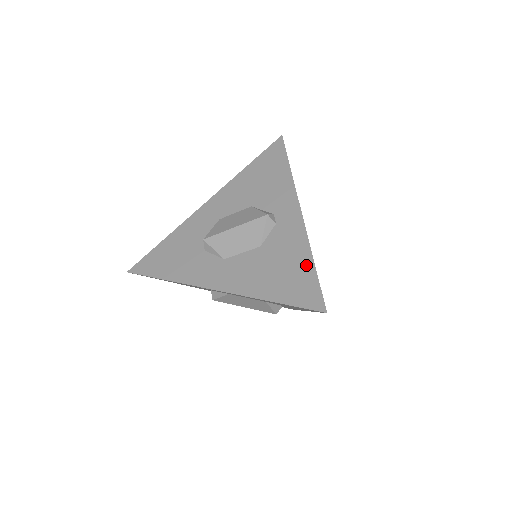
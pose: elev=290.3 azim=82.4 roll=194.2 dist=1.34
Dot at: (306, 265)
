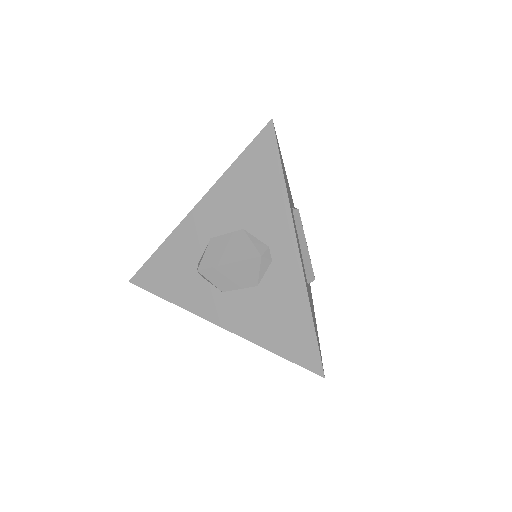
Dot at: (305, 322)
